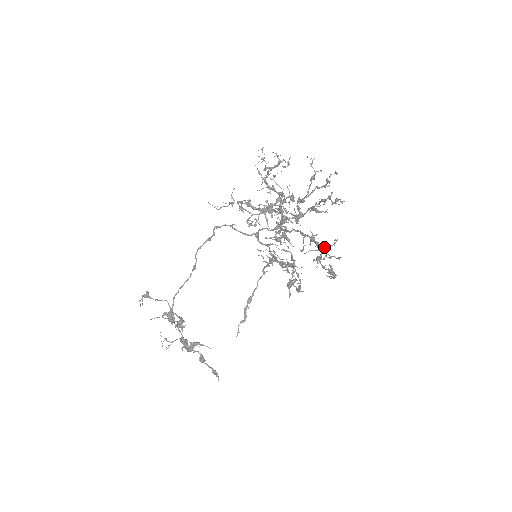
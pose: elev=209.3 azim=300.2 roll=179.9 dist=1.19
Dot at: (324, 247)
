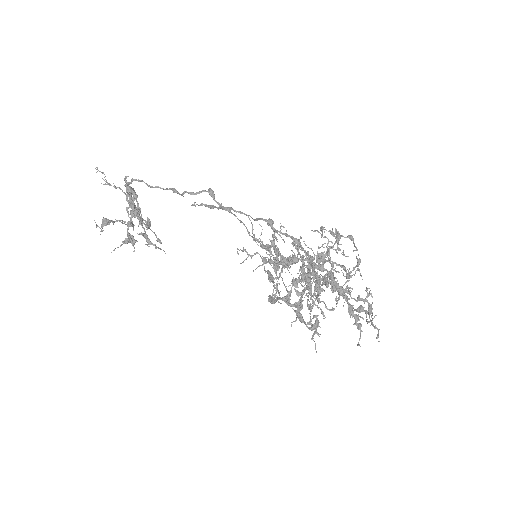
Dot at: (320, 302)
